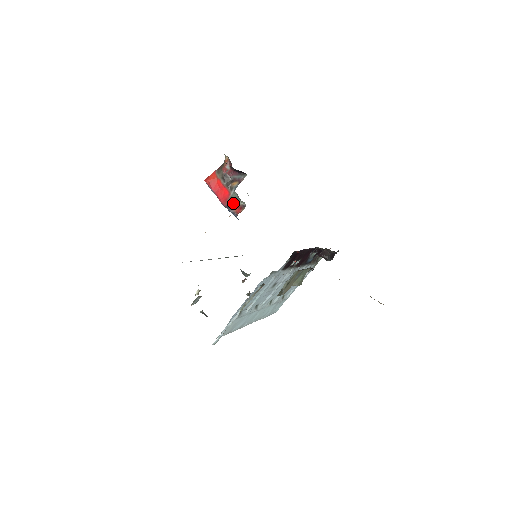
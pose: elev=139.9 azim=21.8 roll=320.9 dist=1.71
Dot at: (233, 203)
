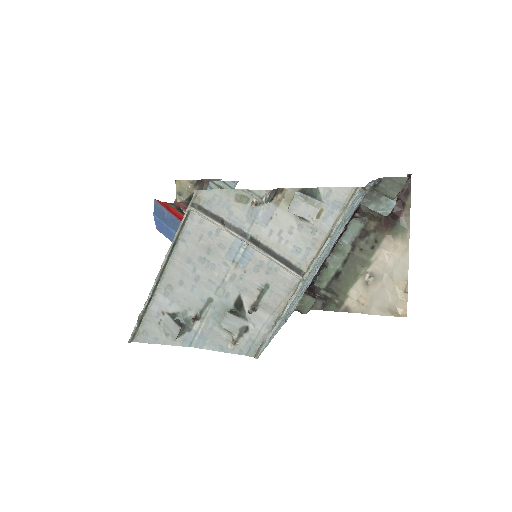
Dot at: occluded
